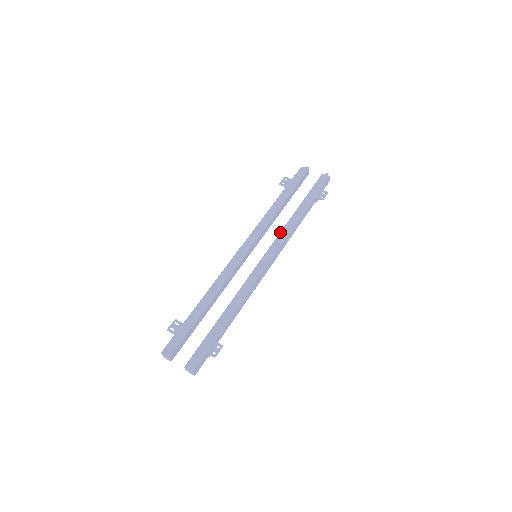
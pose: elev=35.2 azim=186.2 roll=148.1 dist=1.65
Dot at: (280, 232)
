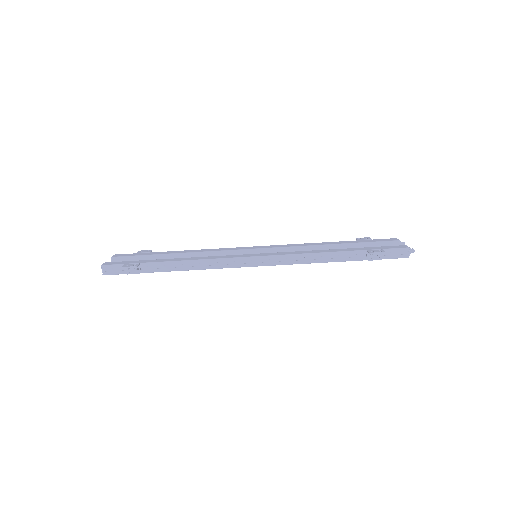
Dot at: (296, 251)
